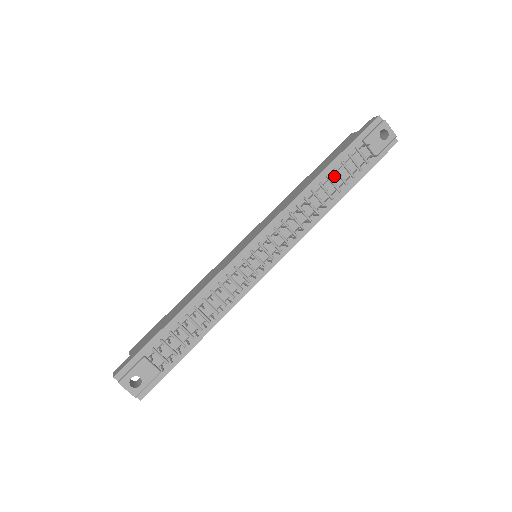
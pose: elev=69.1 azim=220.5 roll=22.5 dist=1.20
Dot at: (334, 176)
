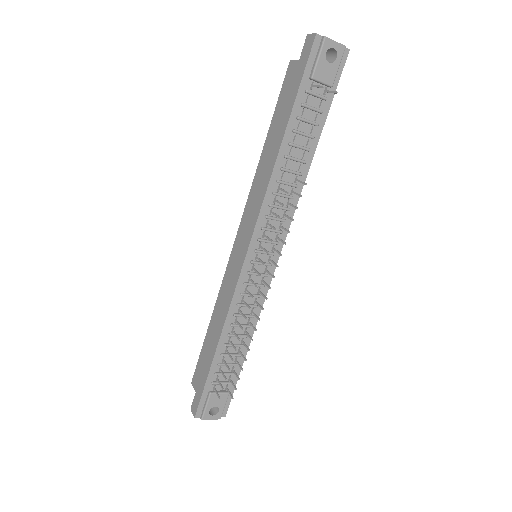
Dot at: (296, 138)
